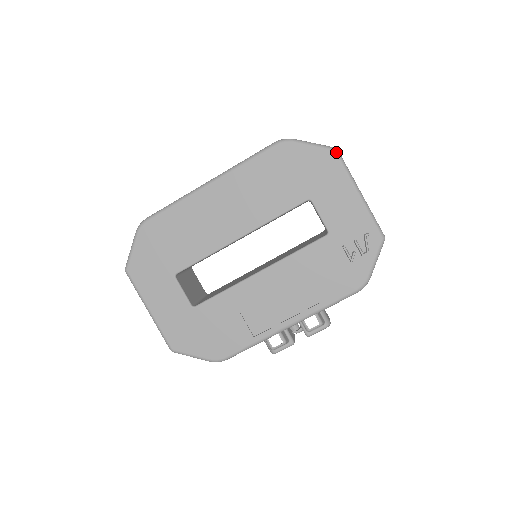
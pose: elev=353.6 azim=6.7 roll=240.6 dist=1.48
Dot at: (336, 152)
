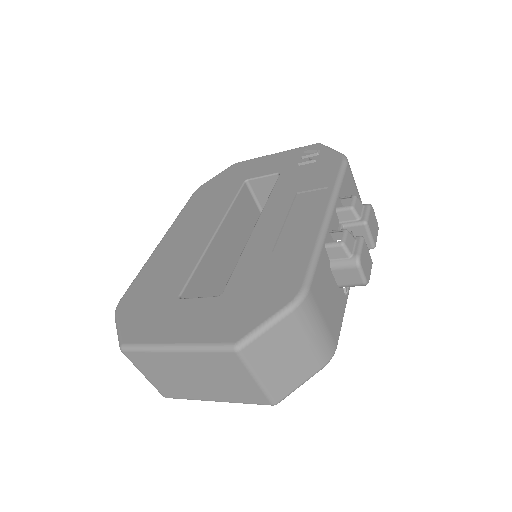
Dot at: (237, 163)
